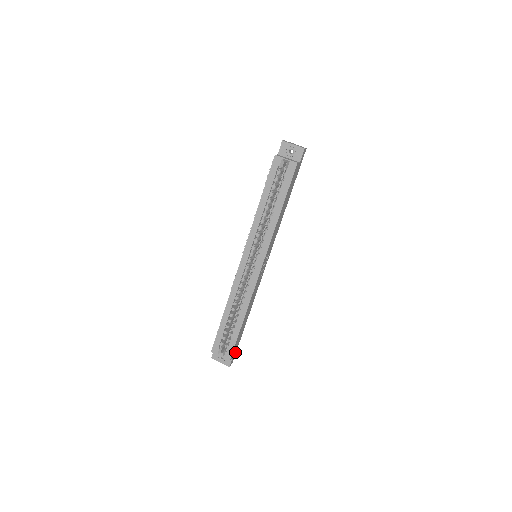
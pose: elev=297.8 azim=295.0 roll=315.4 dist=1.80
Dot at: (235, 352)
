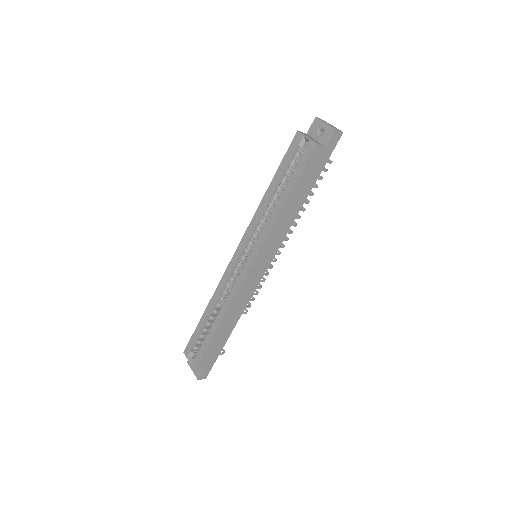
Dot at: (210, 366)
